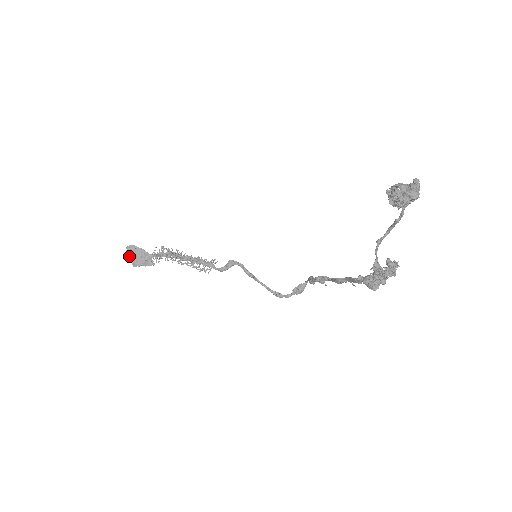
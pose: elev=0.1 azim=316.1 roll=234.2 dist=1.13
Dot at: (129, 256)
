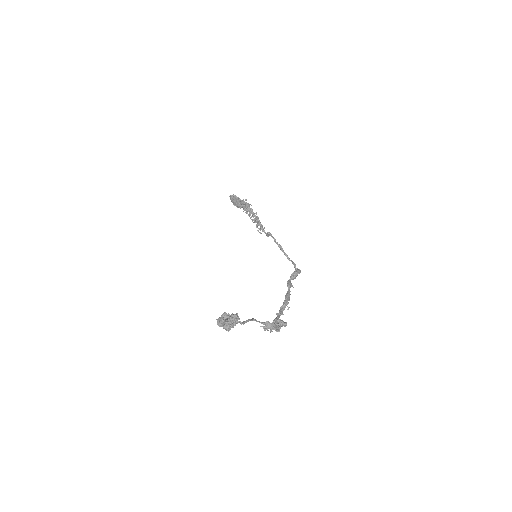
Dot at: (233, 203)
